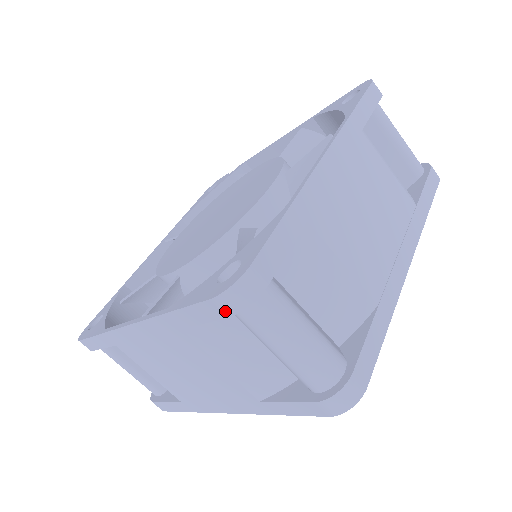
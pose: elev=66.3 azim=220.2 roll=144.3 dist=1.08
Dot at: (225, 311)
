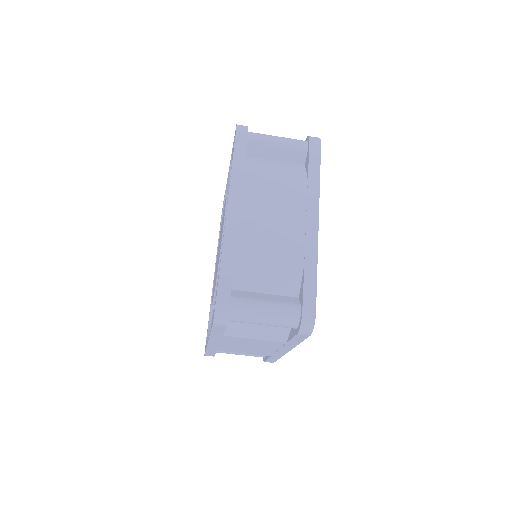
Dot at: (222, 325)
